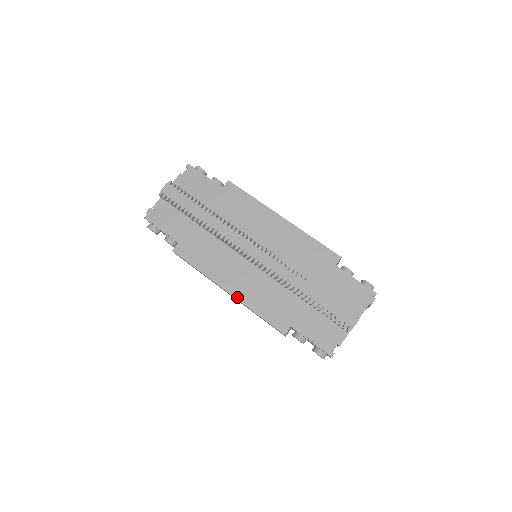
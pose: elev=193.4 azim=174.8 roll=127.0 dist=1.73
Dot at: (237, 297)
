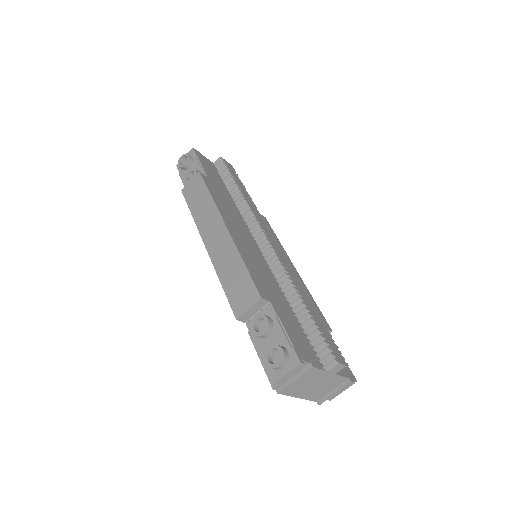
Dot at: (233, 237)
